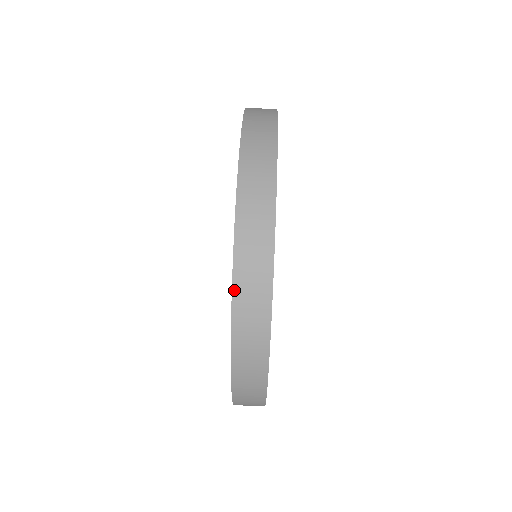
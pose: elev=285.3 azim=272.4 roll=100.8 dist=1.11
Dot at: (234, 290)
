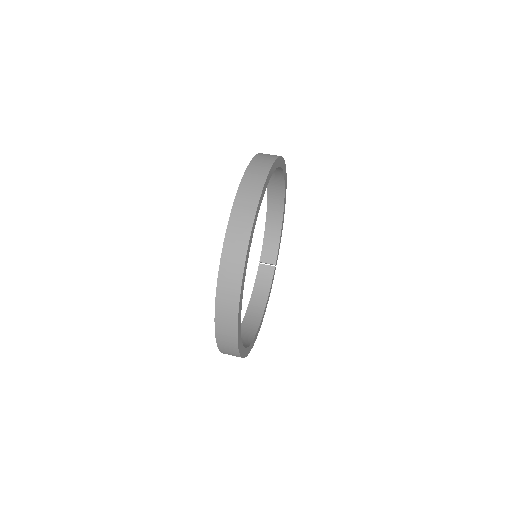
Dot at: (254, 158)
